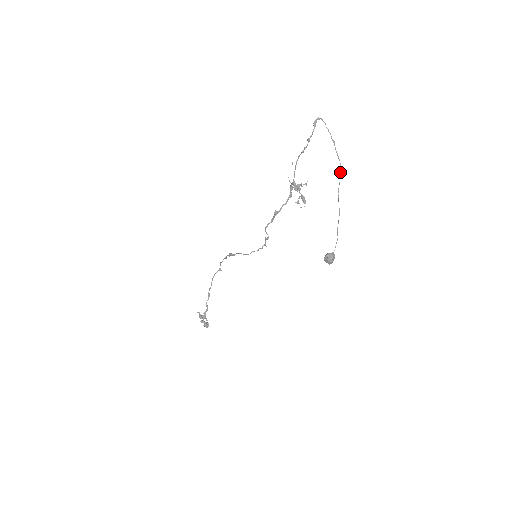
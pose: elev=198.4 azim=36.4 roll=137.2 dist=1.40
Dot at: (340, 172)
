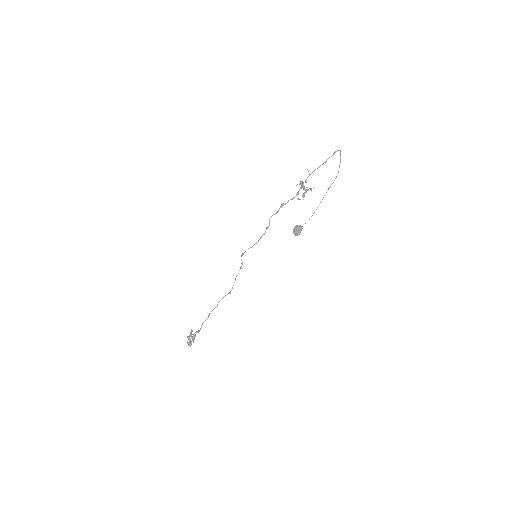
Dot at: occluded
